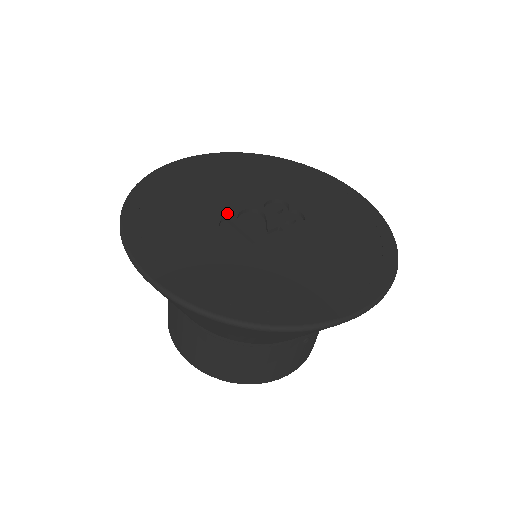
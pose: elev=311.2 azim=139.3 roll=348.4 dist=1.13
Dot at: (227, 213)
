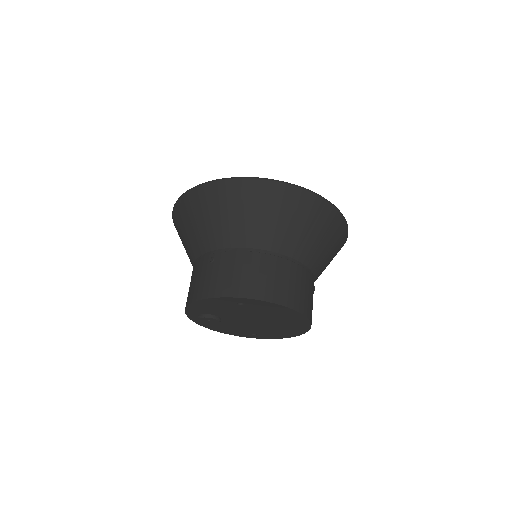
Dot at: occluded
